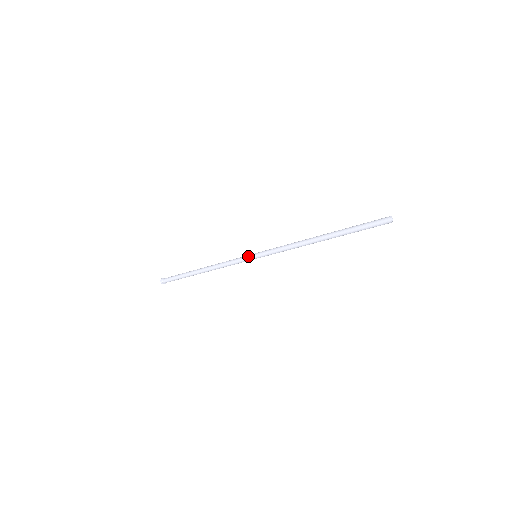
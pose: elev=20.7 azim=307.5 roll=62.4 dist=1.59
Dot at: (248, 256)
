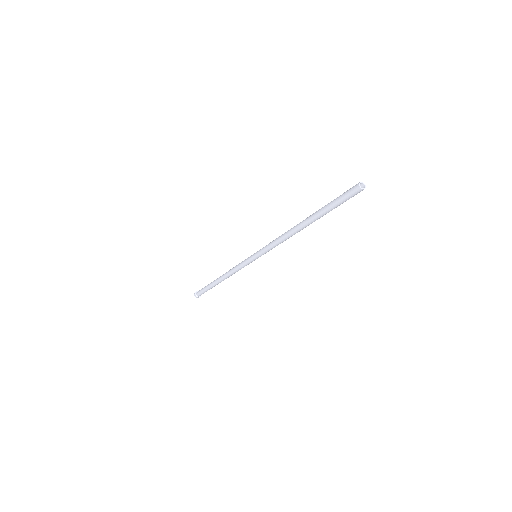
Dot at: occluded
